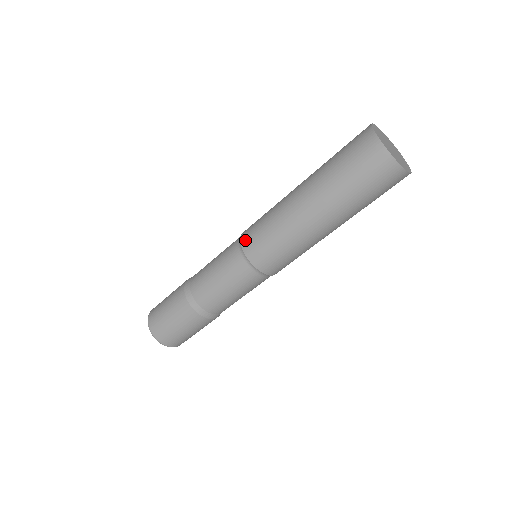
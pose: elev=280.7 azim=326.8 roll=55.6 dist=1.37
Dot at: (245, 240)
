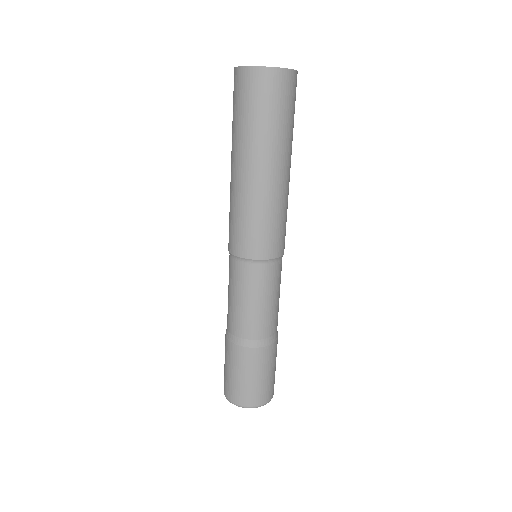
Dot at: (239, 250)
